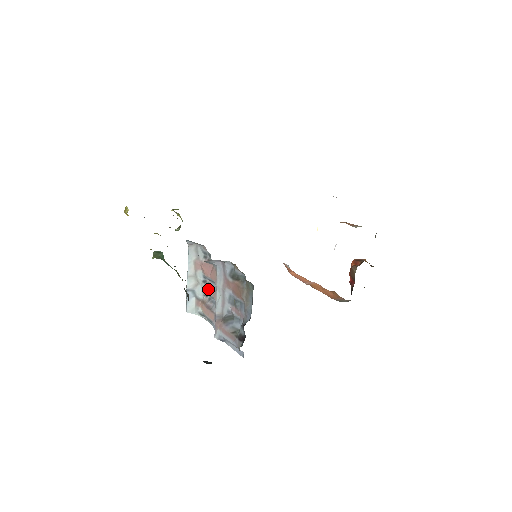
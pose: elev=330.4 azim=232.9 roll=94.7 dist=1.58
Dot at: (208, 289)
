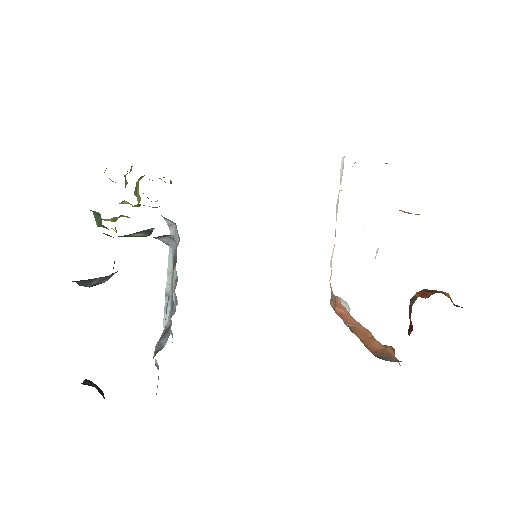
Dot at: occluded
